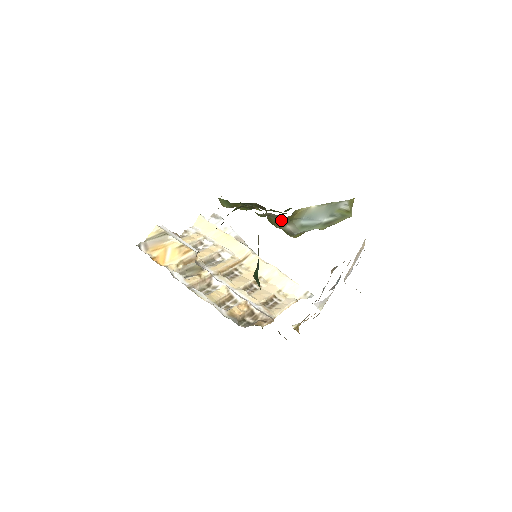
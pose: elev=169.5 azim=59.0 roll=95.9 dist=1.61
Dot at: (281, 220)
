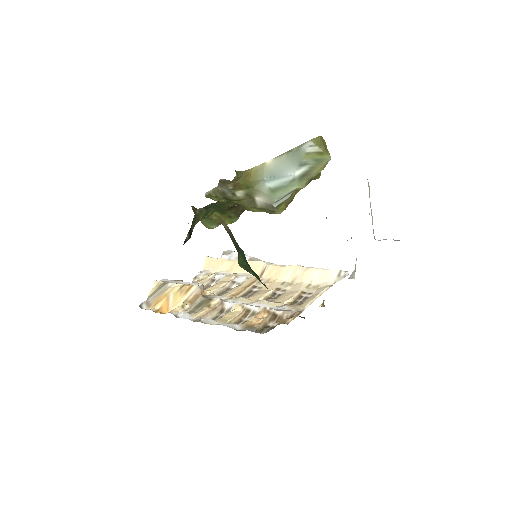
Dot at: (241, 193)
